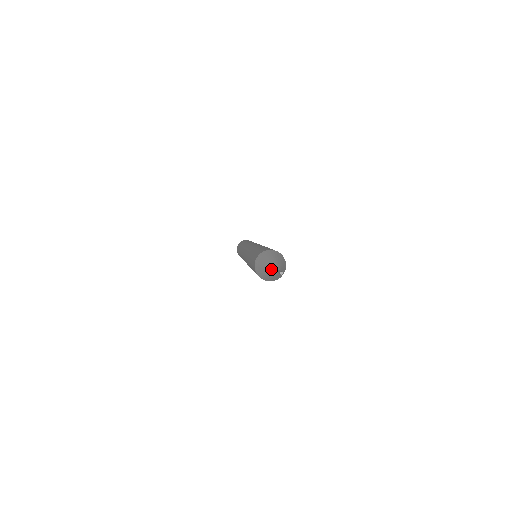
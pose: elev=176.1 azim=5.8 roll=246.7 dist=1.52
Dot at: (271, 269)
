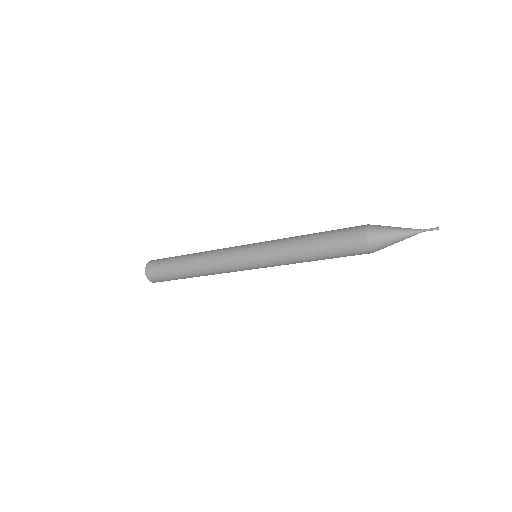
Dot at: (409, 230)
